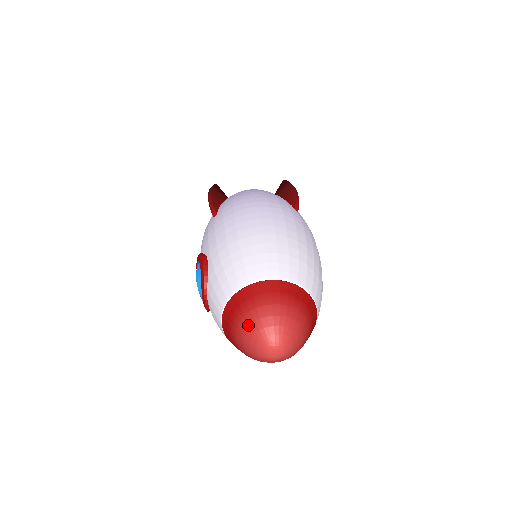
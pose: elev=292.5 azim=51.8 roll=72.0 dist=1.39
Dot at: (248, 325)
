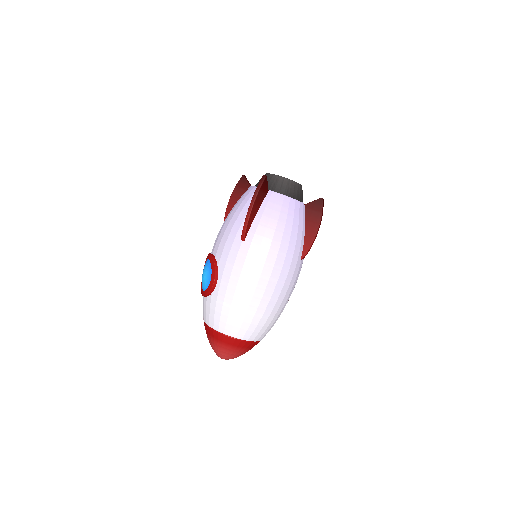
Dot at: (216, 348)
